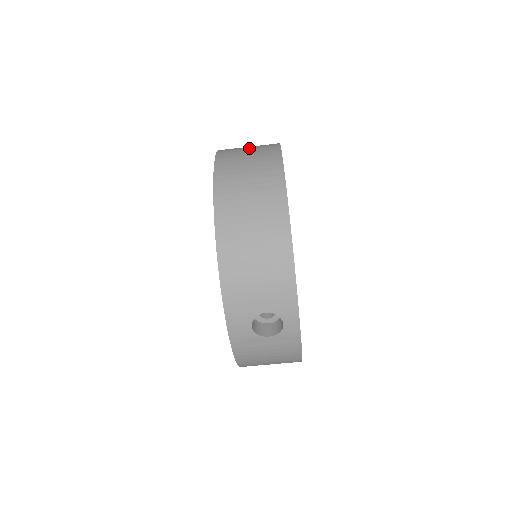
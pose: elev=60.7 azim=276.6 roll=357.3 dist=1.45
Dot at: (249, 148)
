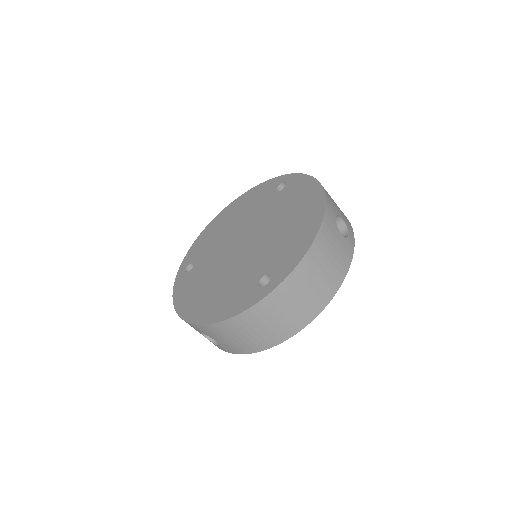
Dot at: (334, 254)
